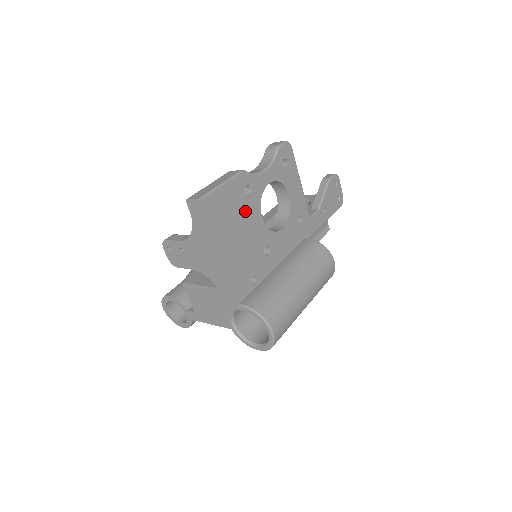
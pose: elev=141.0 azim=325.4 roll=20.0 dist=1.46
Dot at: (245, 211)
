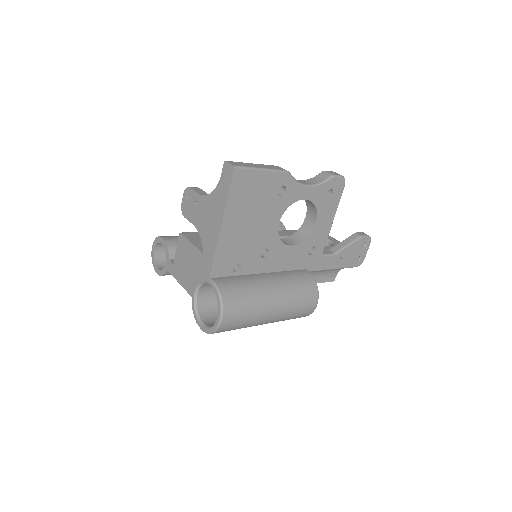
Dot at: (268, 206)
